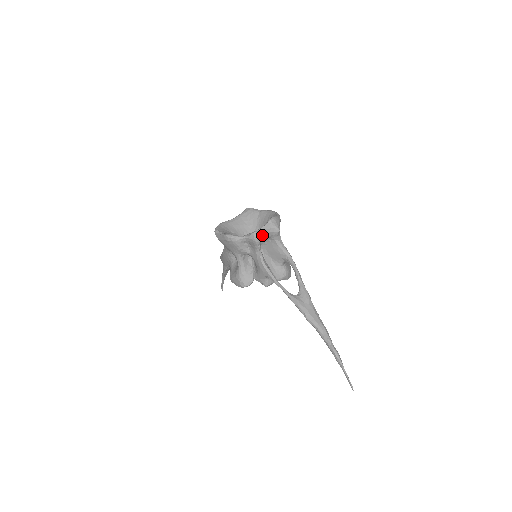
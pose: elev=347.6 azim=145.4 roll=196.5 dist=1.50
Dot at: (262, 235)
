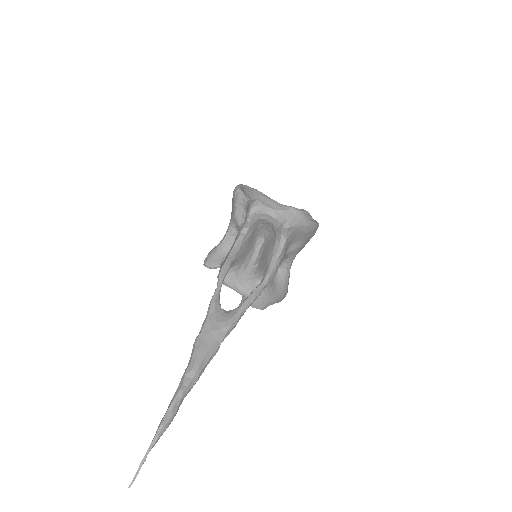
Dot at: (264, 211)
